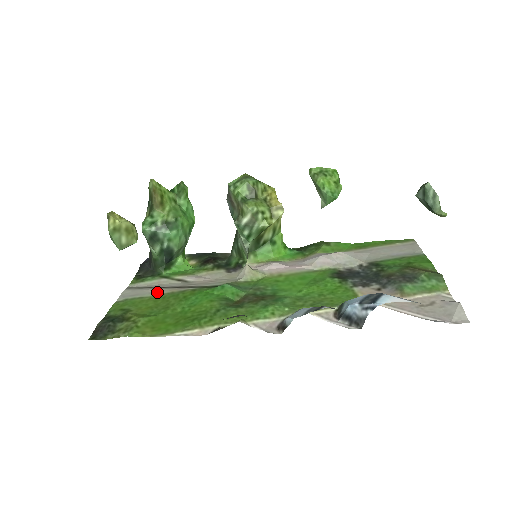
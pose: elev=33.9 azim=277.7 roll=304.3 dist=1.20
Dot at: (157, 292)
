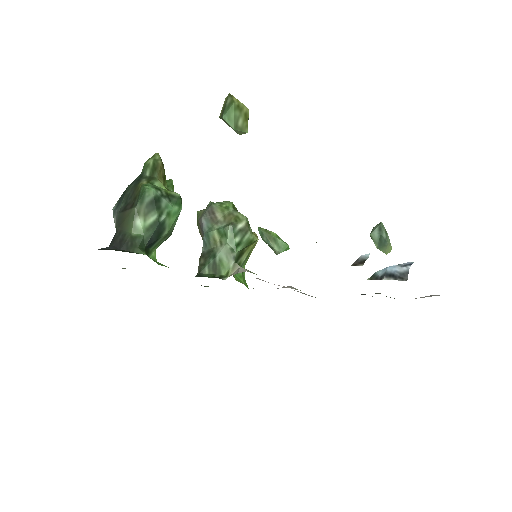
Dot at: occluded
